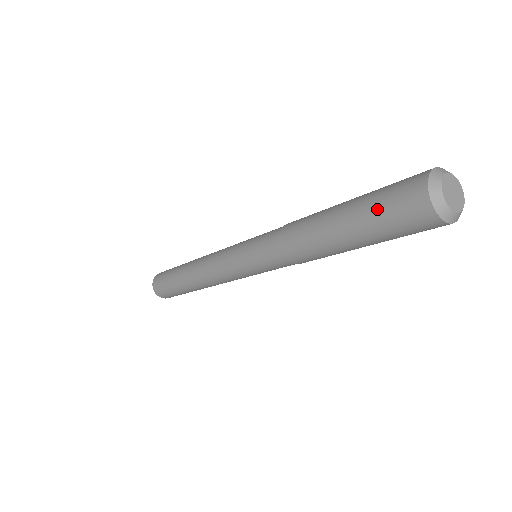
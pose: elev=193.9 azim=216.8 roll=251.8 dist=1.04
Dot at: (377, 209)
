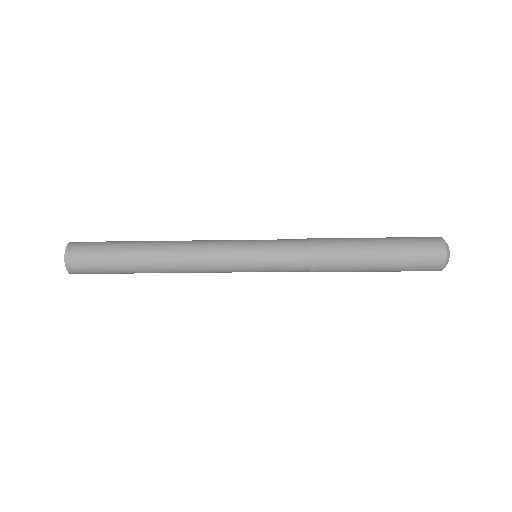
Dot at: (409, 261)
